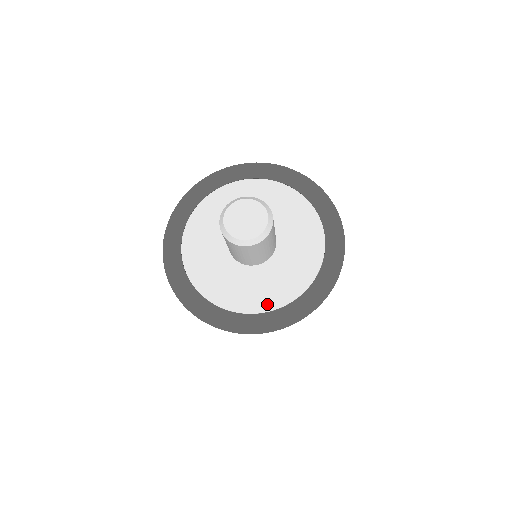
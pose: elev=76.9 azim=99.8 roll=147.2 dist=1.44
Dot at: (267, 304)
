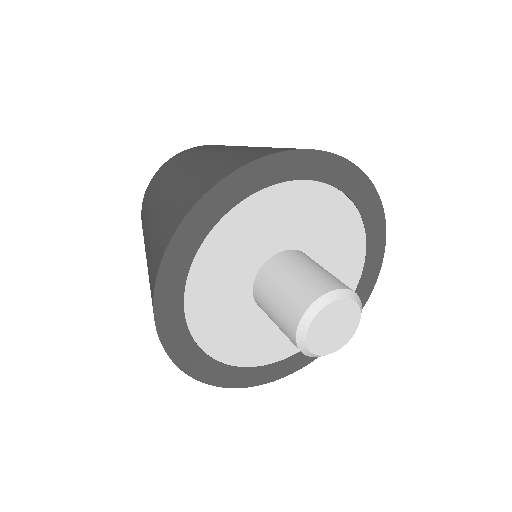
Dot at: (236, 357)
